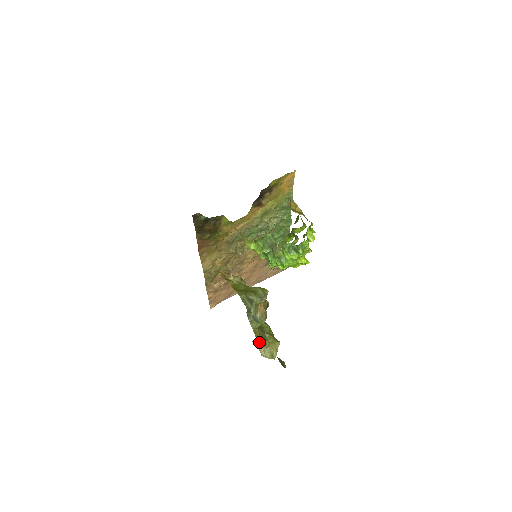
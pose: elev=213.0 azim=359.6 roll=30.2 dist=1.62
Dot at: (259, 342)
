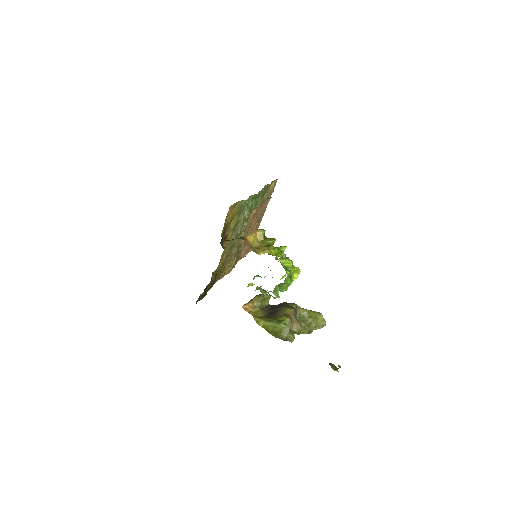
Dot at: (308, 332)
